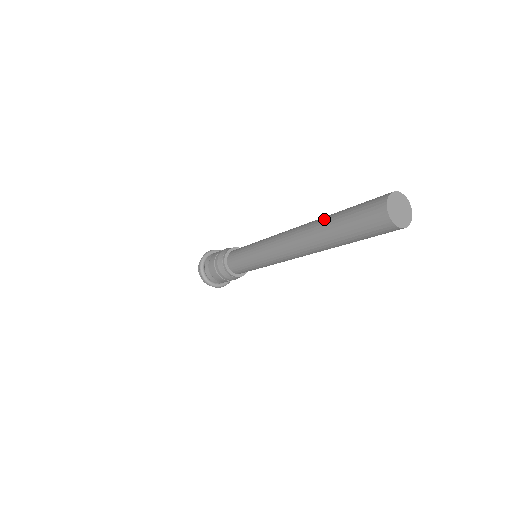
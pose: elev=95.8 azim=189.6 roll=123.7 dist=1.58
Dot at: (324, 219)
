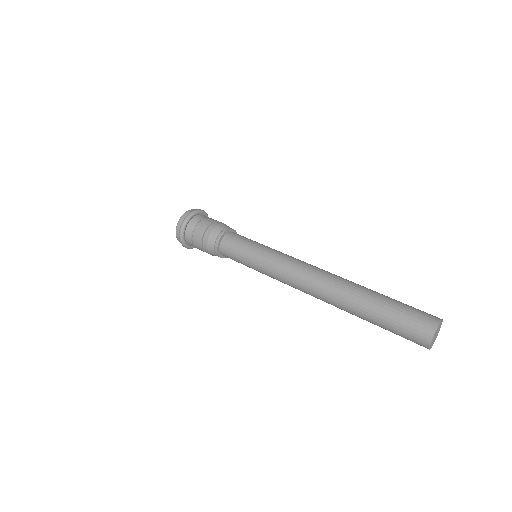
Dot at: (363, 293)
